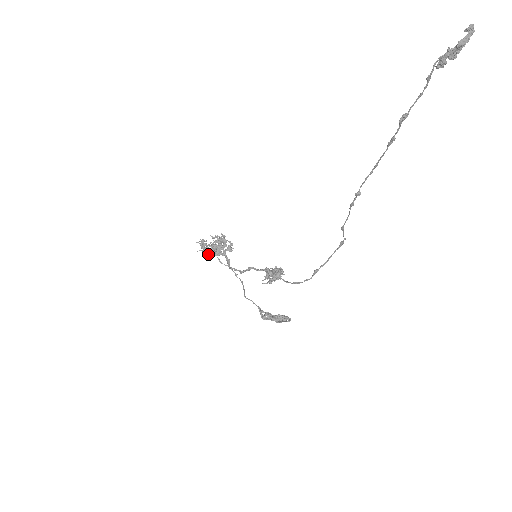
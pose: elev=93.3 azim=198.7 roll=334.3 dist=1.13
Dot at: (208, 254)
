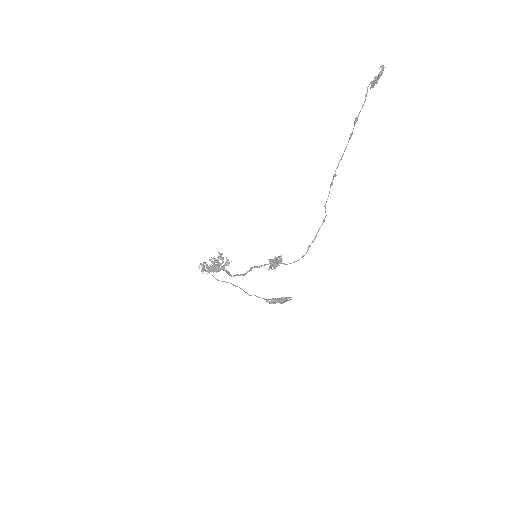
Dot at: (212, 270)
